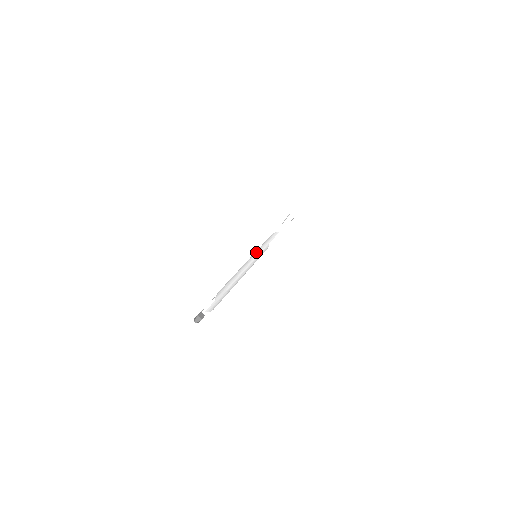
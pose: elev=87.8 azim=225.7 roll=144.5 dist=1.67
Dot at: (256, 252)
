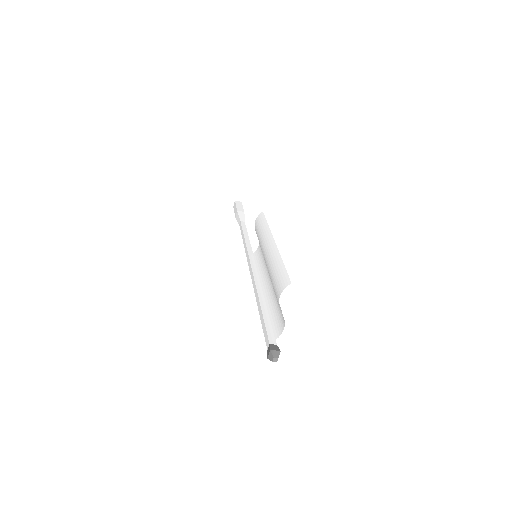
Dot at: (265, 239)
